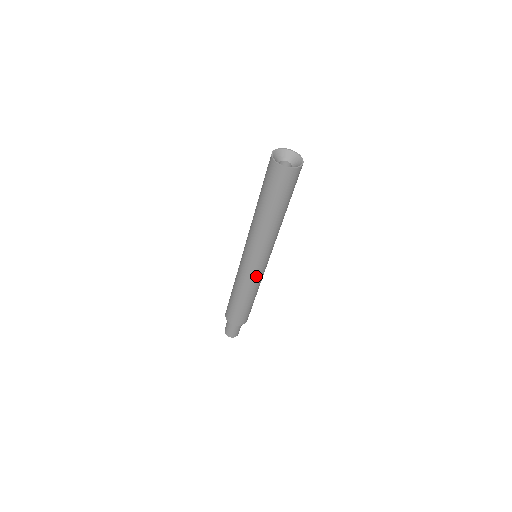
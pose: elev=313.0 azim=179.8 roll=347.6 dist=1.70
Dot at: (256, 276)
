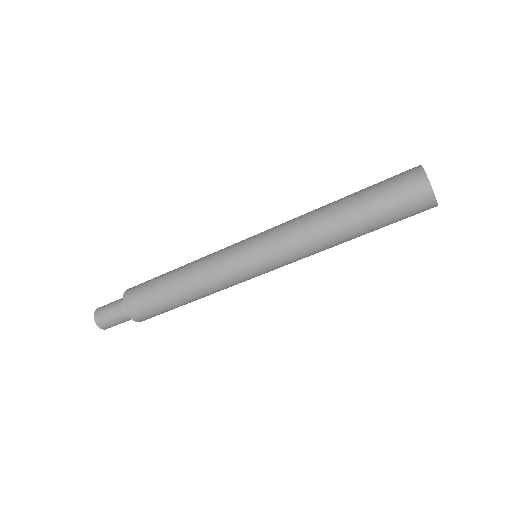
Dot at: (235, 277)
